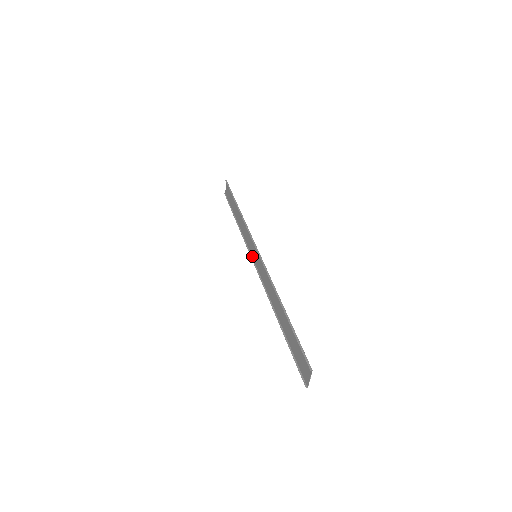
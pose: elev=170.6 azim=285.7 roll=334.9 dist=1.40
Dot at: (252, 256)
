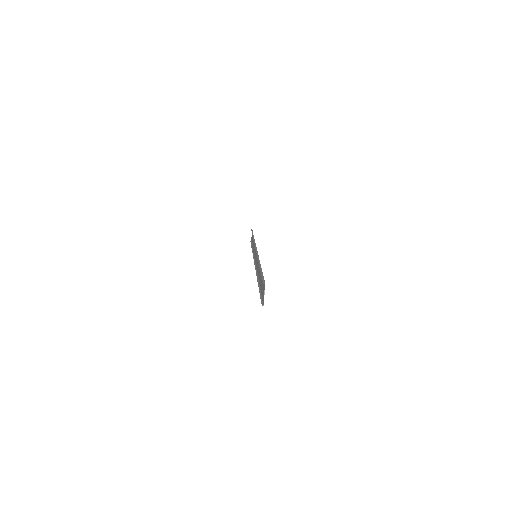
Dot at: occluded
